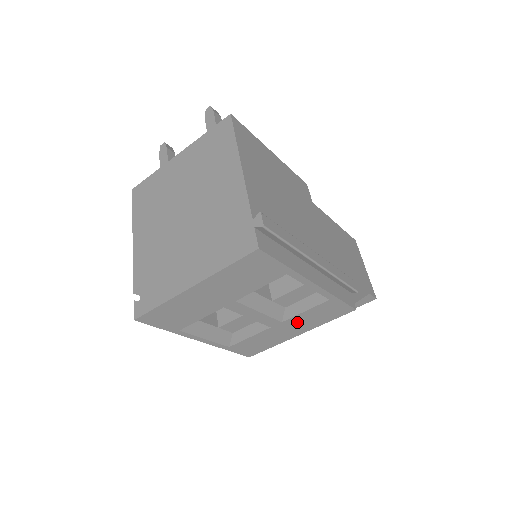
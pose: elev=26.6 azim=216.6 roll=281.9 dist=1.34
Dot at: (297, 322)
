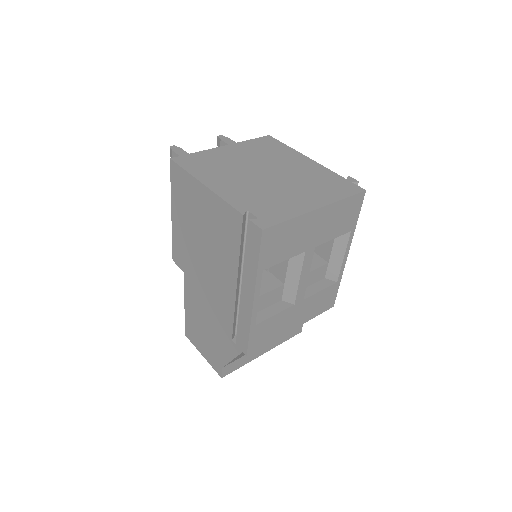
Dot at: (307, 306)
